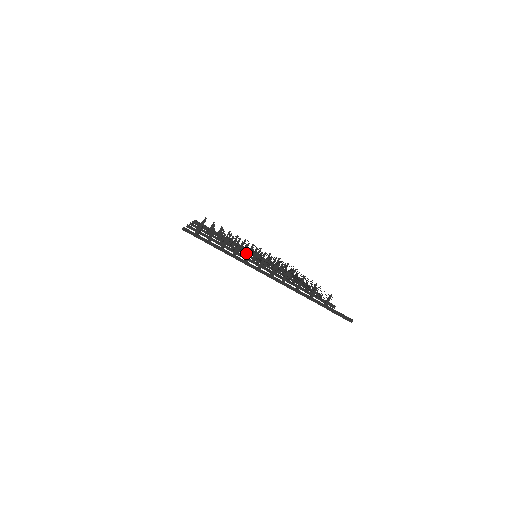
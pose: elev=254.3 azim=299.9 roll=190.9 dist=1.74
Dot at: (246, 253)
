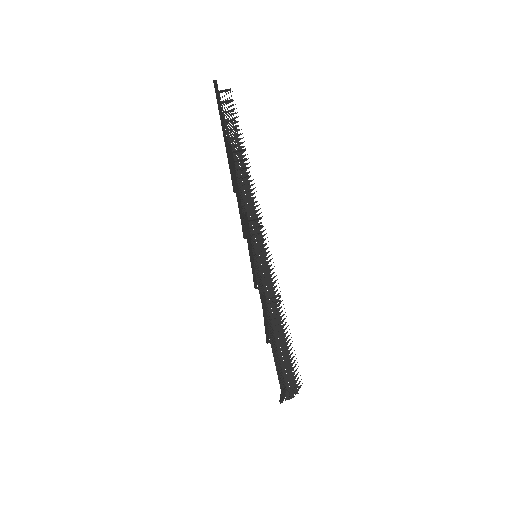
Dot at: occluded
